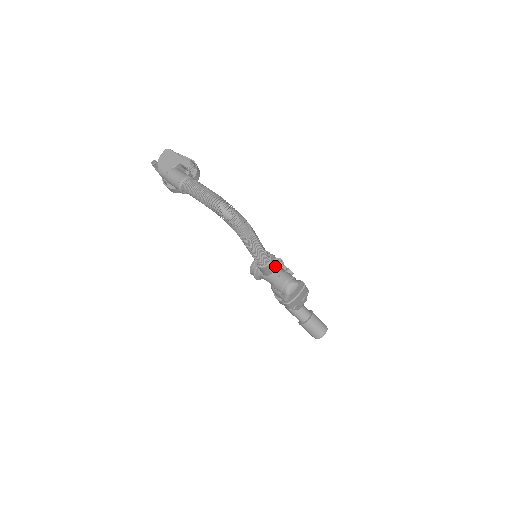
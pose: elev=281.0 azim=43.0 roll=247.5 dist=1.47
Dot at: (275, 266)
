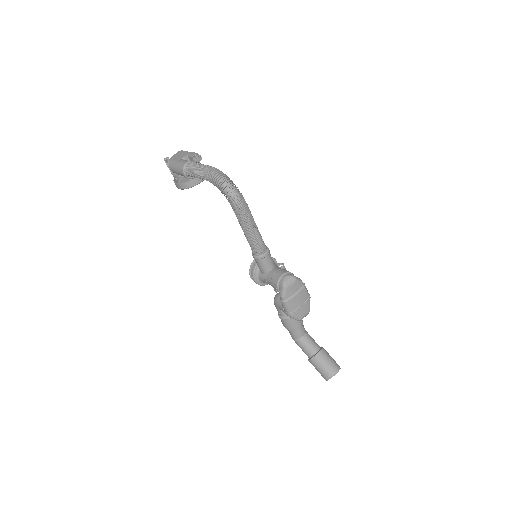
Dot at: (274, 264)
